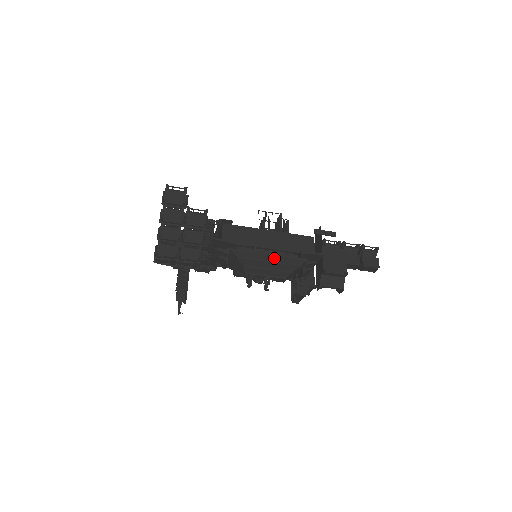
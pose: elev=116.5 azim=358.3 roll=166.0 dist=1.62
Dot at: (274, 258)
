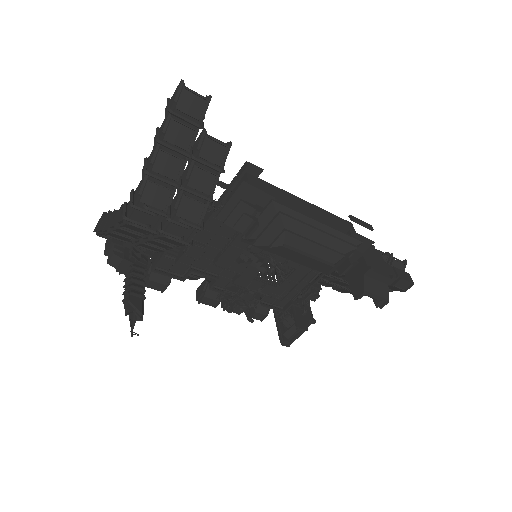
Dot at: (324, 228)
